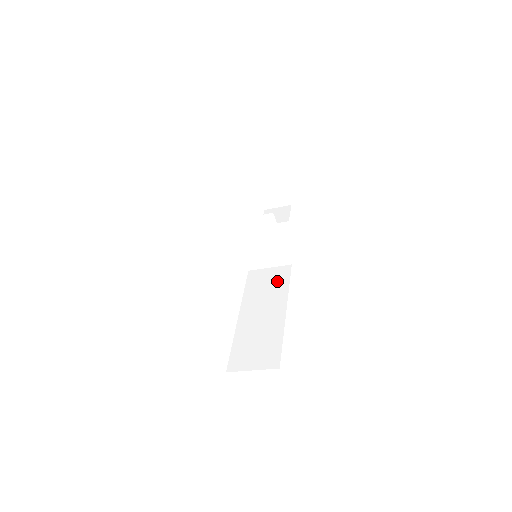
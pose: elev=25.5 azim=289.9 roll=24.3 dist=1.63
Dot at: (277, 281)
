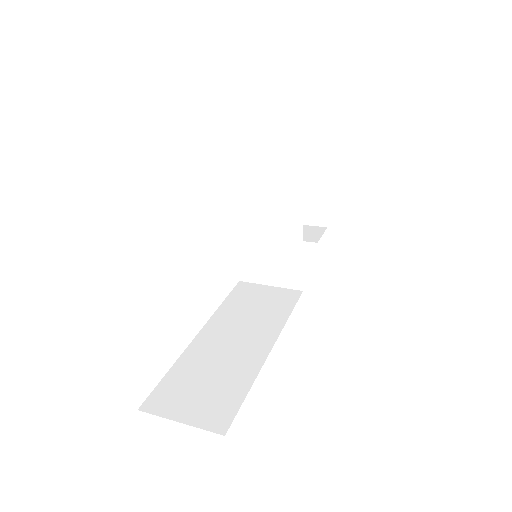
Dot at: (274, 305)
